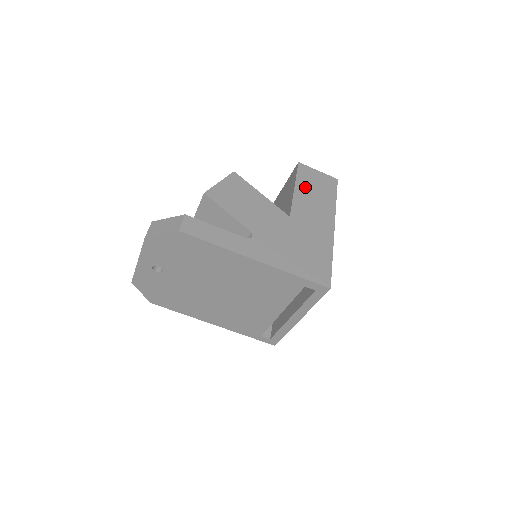
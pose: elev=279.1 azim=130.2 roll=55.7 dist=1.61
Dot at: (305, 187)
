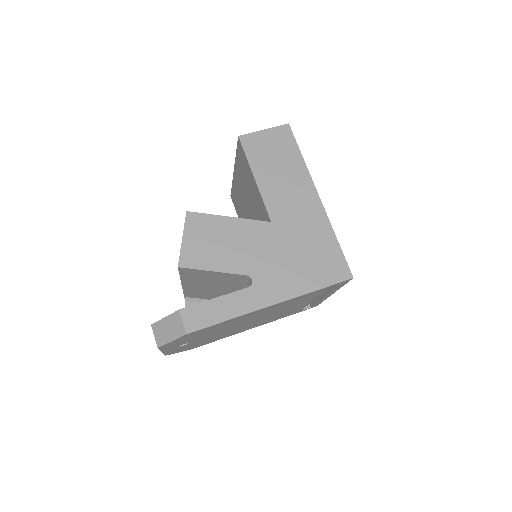
Dot at: (264, 167)
